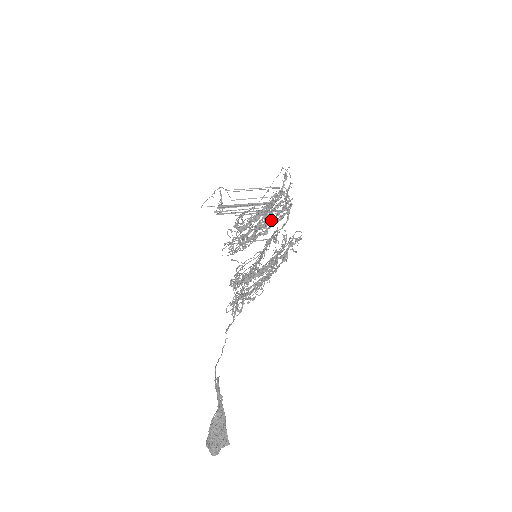
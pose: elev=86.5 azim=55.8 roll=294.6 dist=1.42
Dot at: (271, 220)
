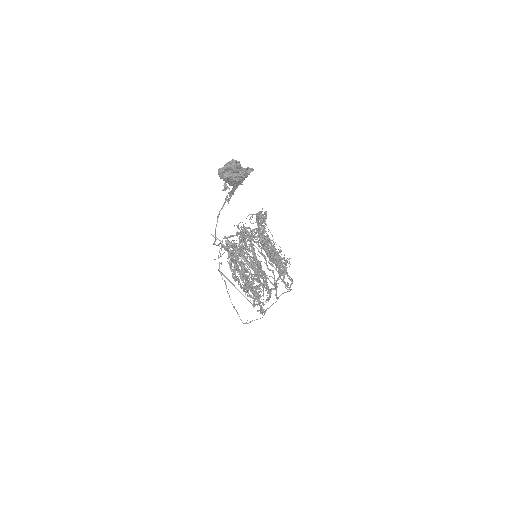
Dot at: (272, 259)
